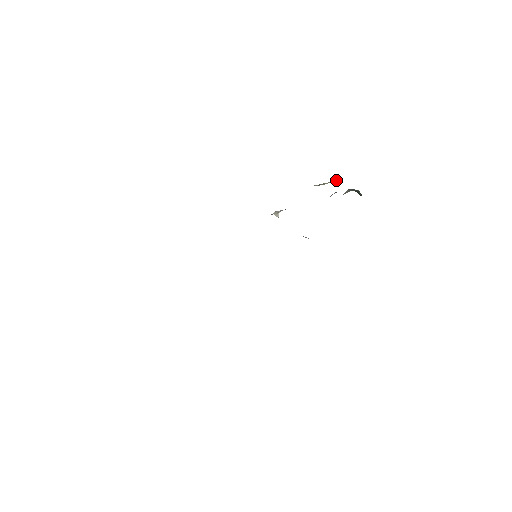
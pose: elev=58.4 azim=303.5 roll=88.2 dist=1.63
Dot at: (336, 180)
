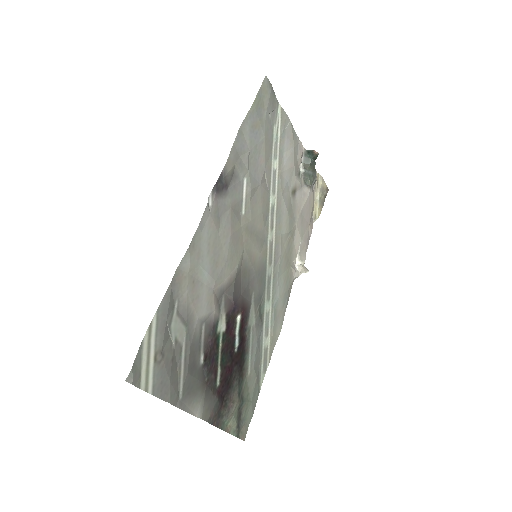
Dot at: (317, 194)
